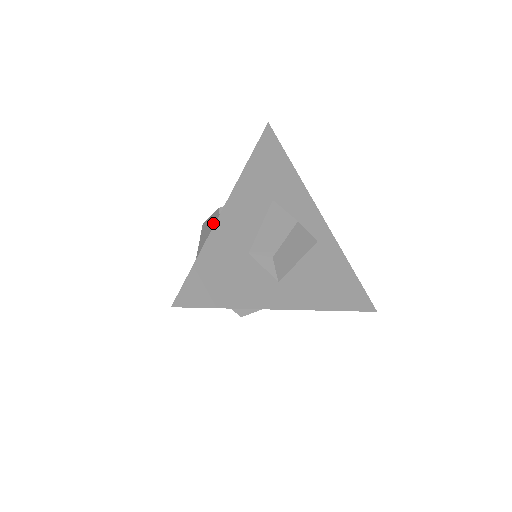
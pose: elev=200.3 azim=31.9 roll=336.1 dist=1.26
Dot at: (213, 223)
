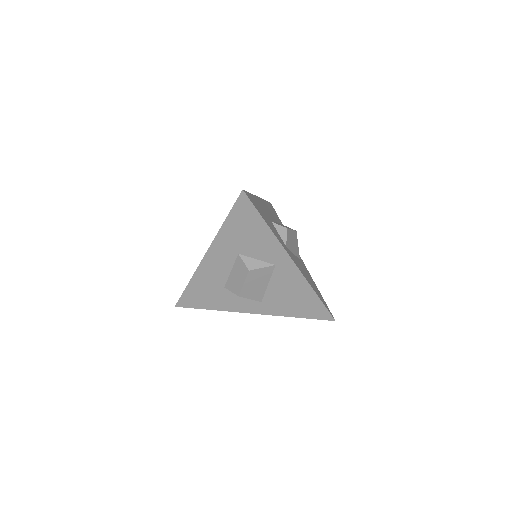
Dot at: occluded
